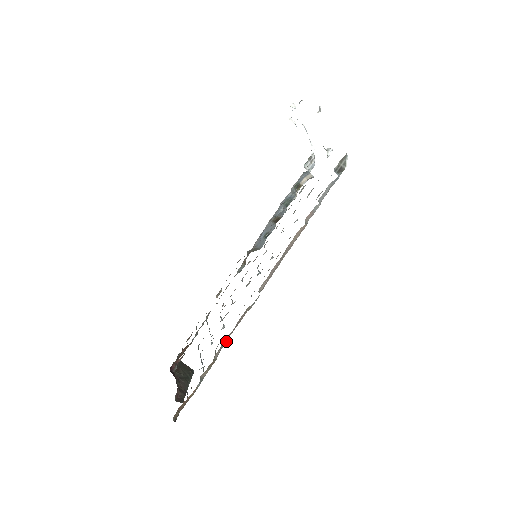
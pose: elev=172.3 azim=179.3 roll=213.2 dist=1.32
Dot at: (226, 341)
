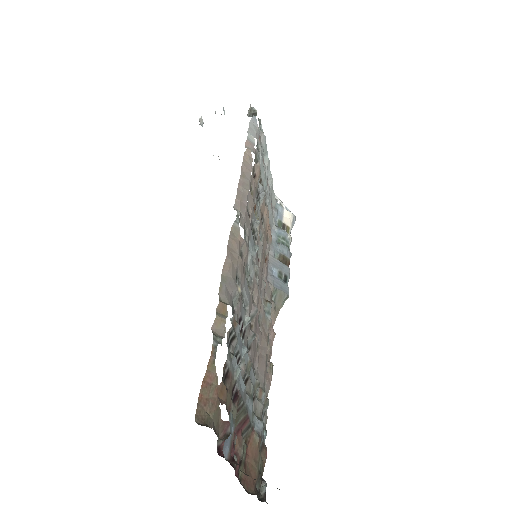
Dot at: (231, 282)
